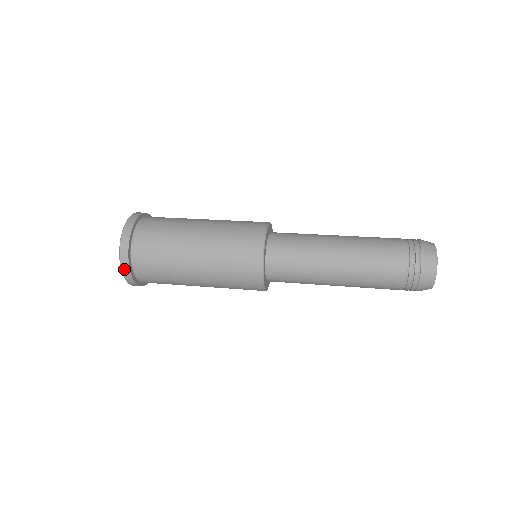
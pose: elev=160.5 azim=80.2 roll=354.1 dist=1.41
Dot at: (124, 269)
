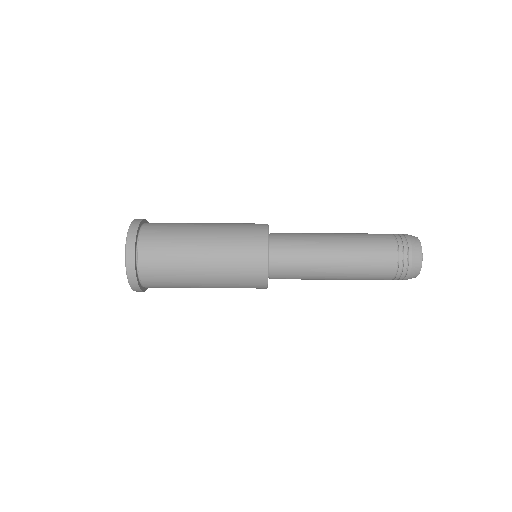
Dot at: (128, 257)
